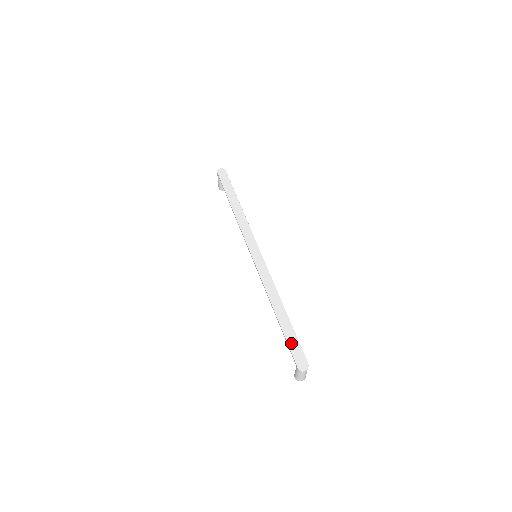
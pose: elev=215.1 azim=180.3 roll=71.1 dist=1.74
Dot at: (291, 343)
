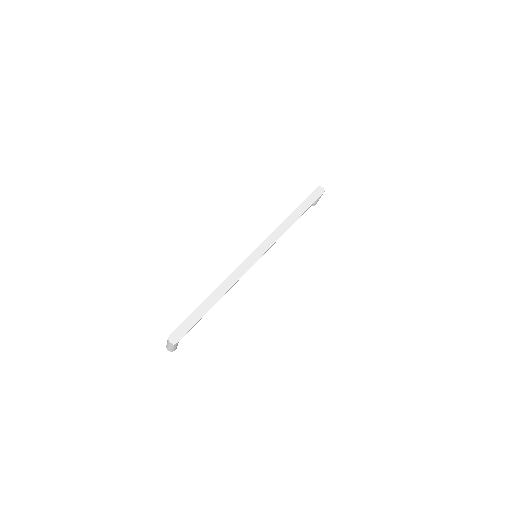
Dot at: (189, 320)
